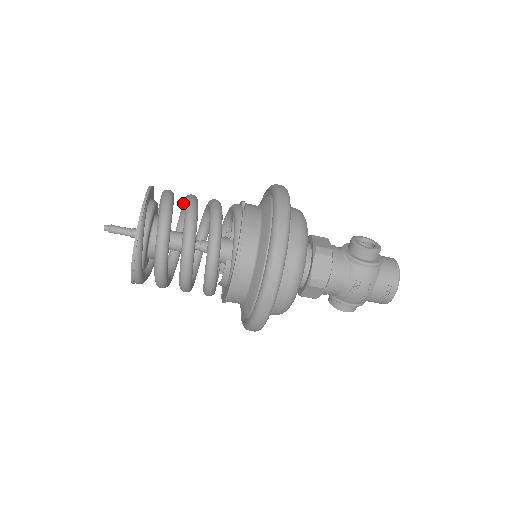
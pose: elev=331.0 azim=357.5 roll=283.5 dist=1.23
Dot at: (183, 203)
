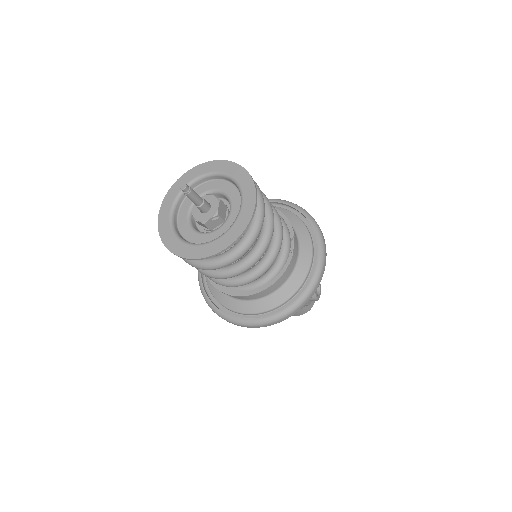
Dot at: occluded
